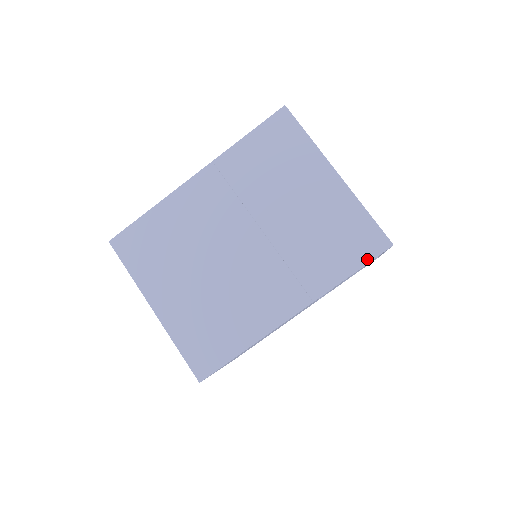
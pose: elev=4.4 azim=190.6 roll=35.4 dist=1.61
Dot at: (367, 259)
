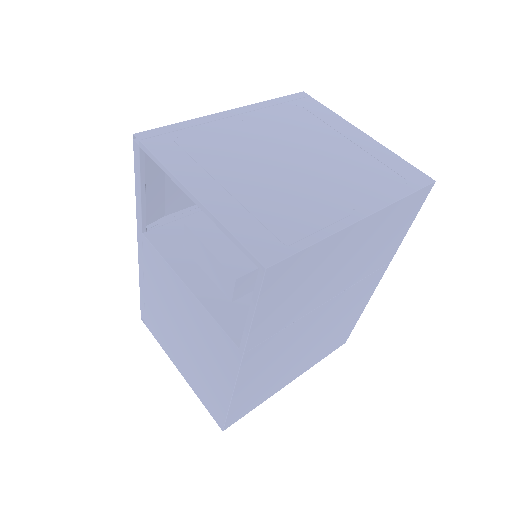
Dot at: (419, 210)
